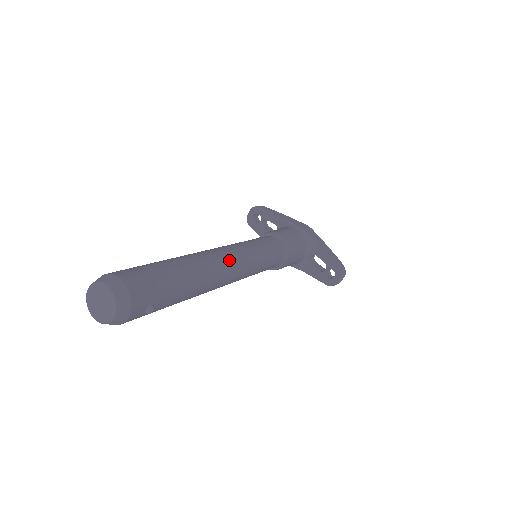
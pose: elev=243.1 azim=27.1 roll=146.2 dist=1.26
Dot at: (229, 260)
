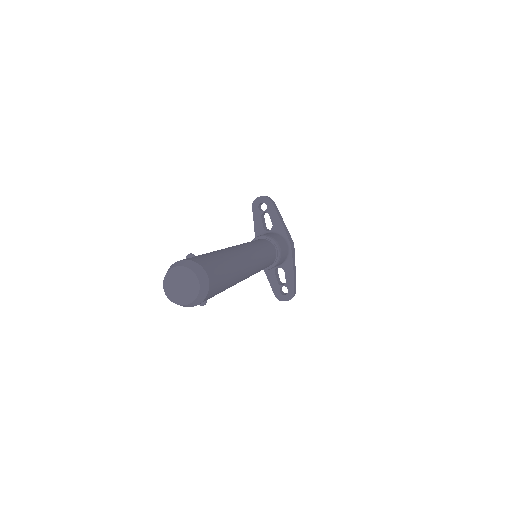
Dot at: (253, 268)
